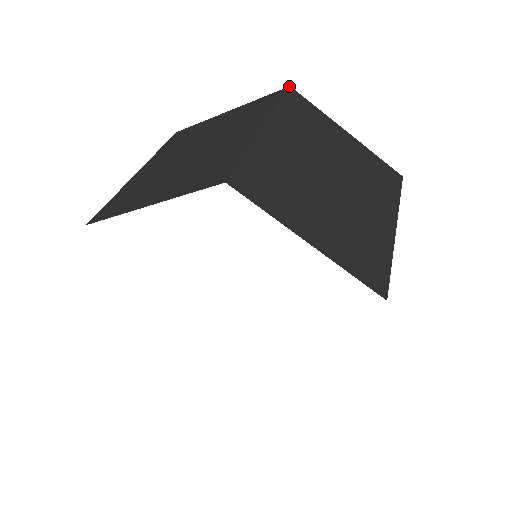
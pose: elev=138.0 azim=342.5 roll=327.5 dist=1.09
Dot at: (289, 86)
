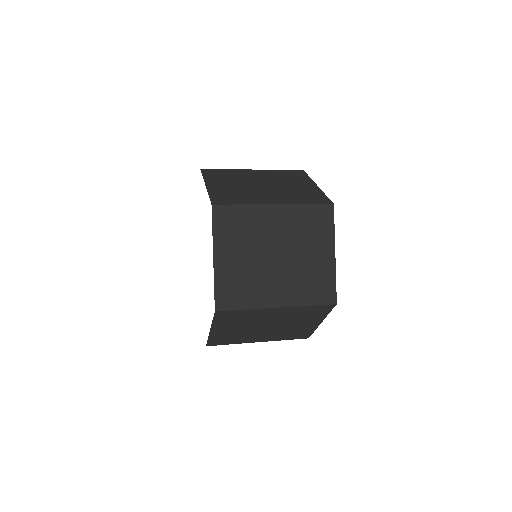
Dot at: (333, 203)
